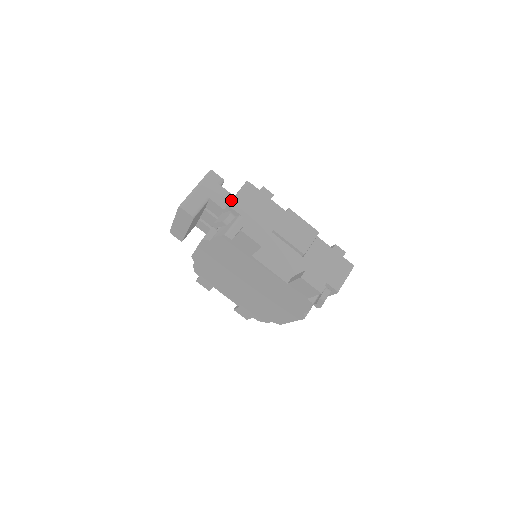
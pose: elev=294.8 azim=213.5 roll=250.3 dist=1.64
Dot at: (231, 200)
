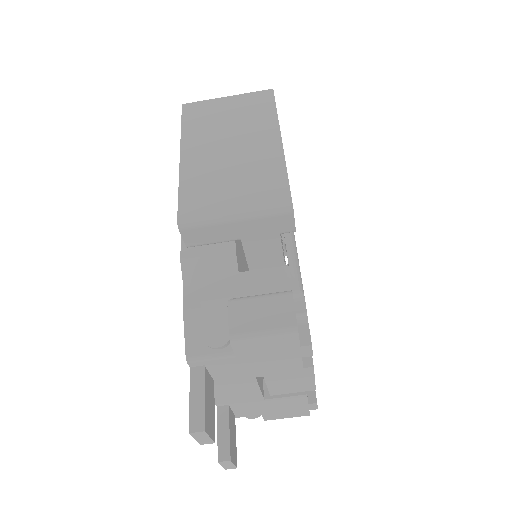
Dot at: (244, 336)
